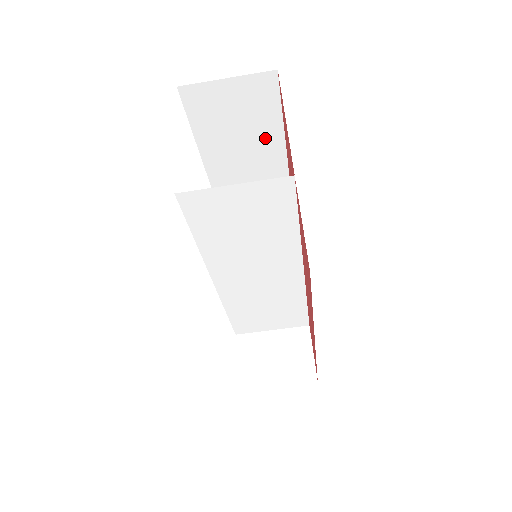
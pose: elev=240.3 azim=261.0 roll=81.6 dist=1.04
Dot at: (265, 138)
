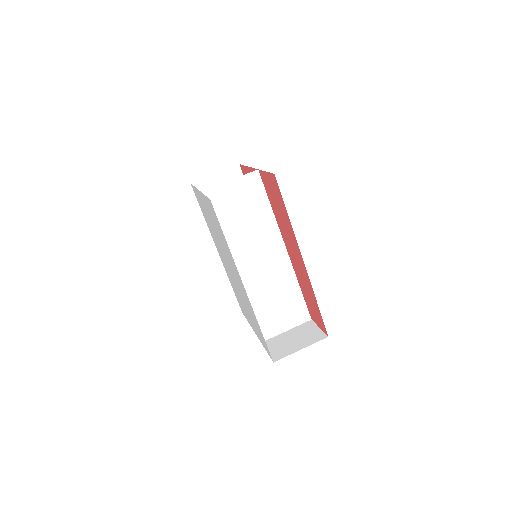
Dot at: occluded
